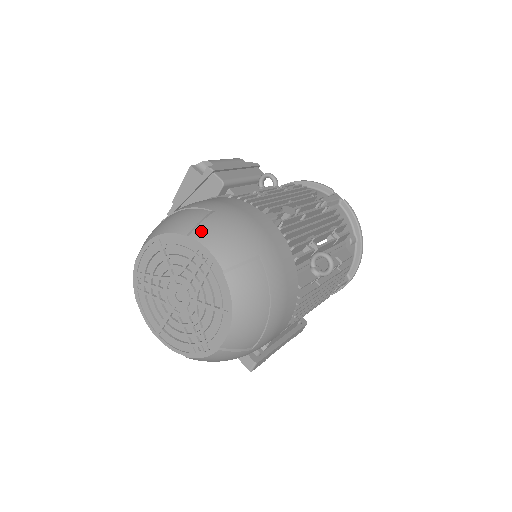
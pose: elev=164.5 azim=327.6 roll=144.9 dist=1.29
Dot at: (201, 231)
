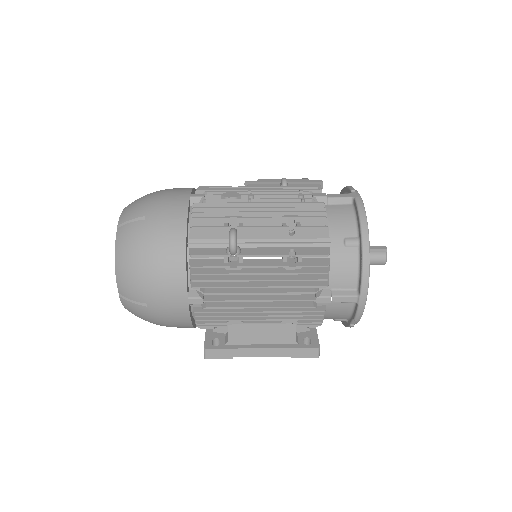
Dot at: occluded
